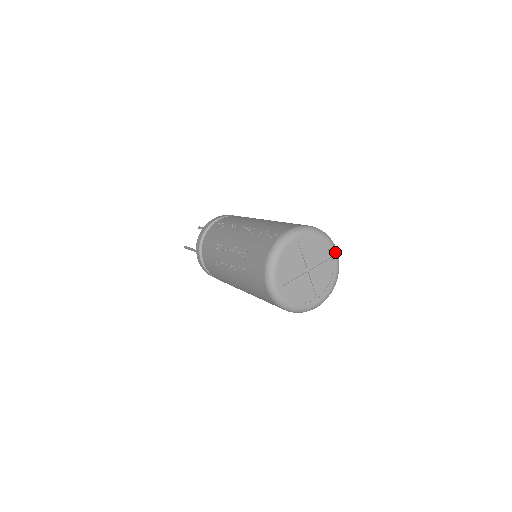
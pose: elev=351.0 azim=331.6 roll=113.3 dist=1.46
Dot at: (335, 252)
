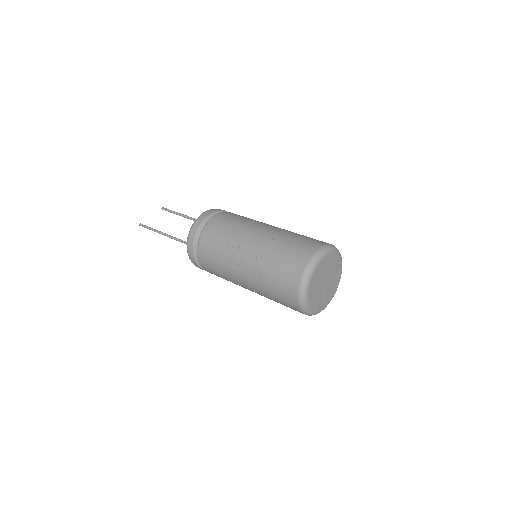
Dot at: occluded
